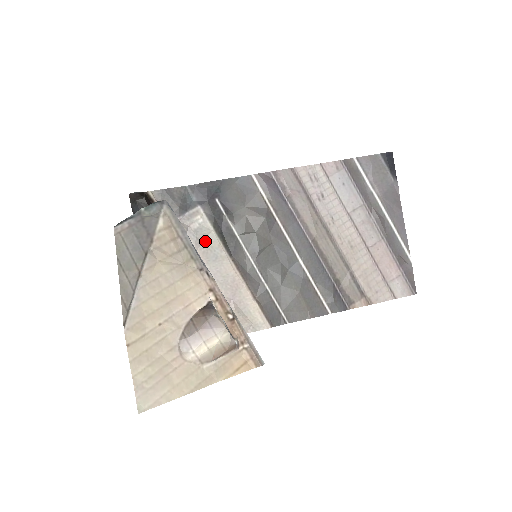
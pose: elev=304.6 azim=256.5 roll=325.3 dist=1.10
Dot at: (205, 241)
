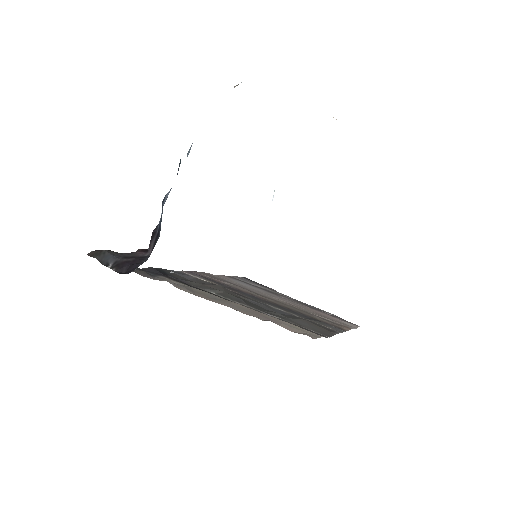
Dot at: (194, 291)
